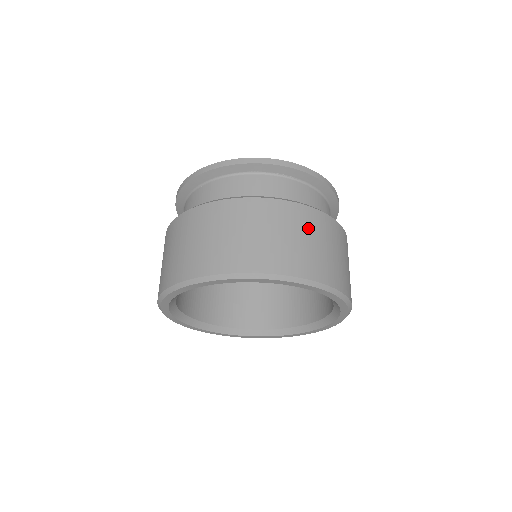
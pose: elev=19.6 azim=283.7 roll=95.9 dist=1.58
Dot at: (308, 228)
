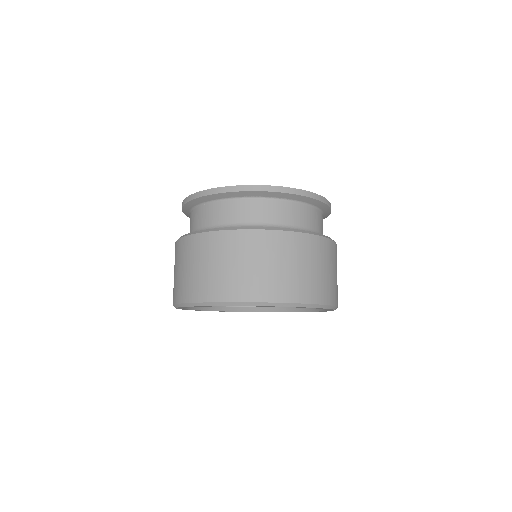
Dot at: (296, 254)
